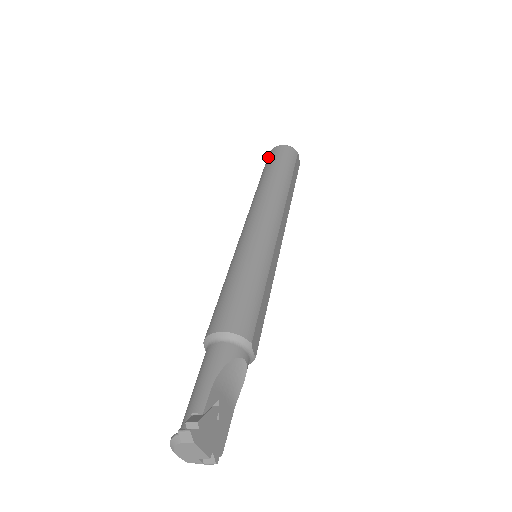
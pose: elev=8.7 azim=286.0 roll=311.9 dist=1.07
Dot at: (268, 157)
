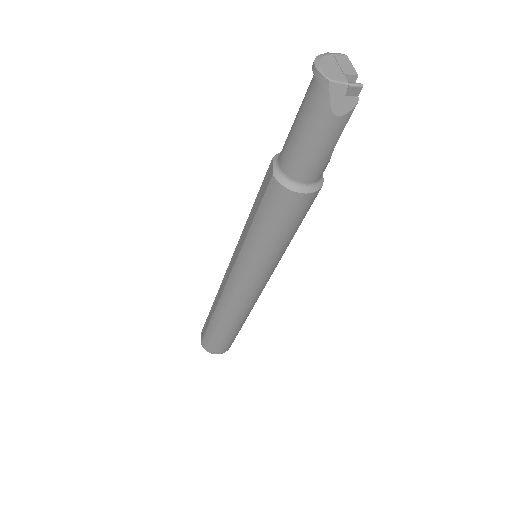
Dot at: occluded
